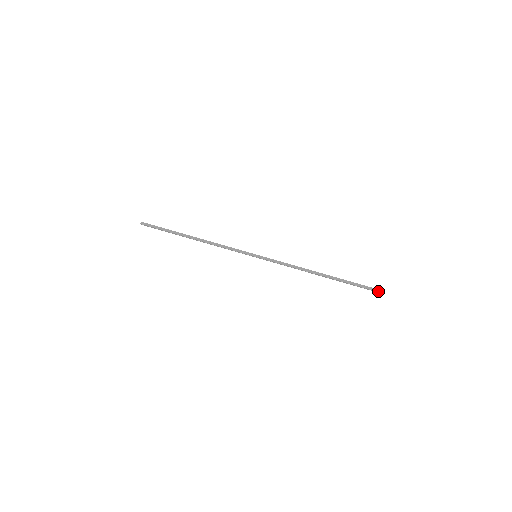
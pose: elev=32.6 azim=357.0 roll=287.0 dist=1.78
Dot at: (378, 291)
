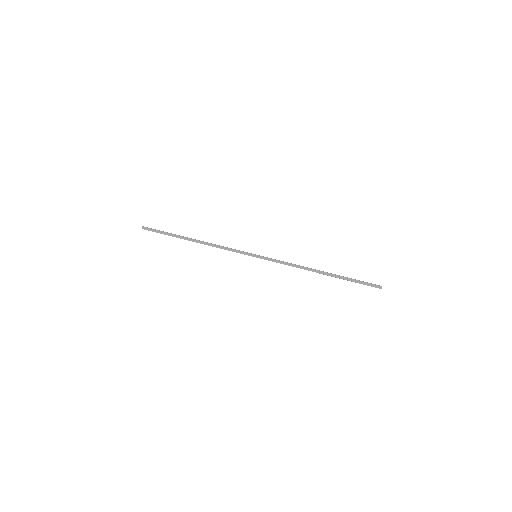
Dot at: (380, 288)
